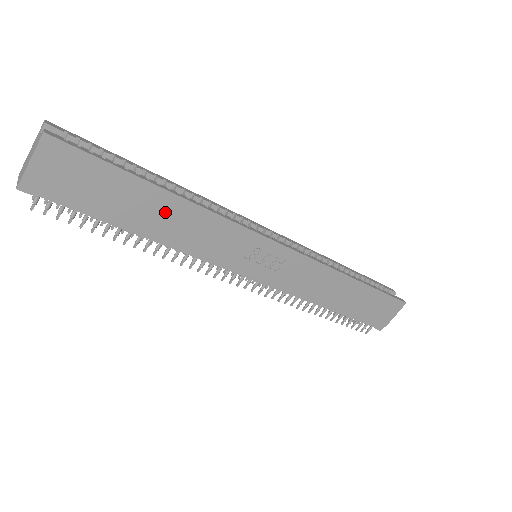
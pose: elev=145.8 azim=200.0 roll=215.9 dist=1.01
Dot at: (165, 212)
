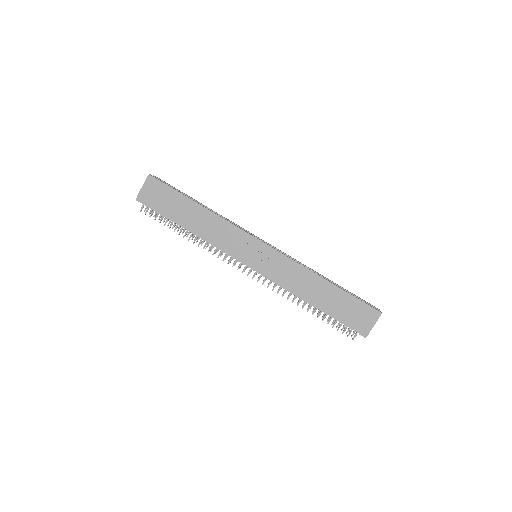
Dot at: (198, 216)
